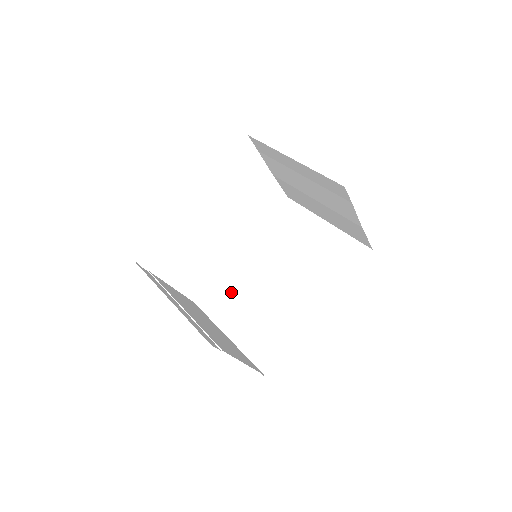
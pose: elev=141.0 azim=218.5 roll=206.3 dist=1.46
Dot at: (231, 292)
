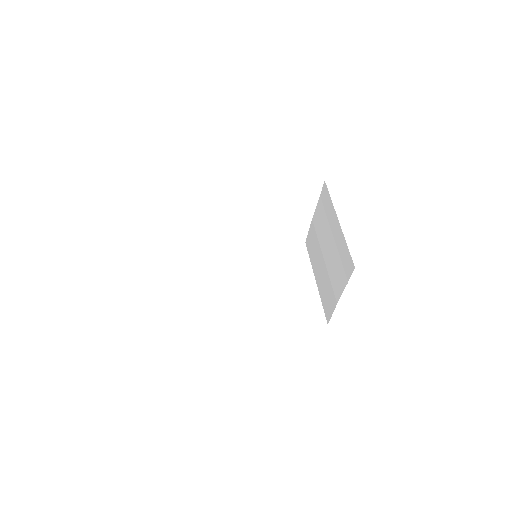
Dot at: (213, 263)
